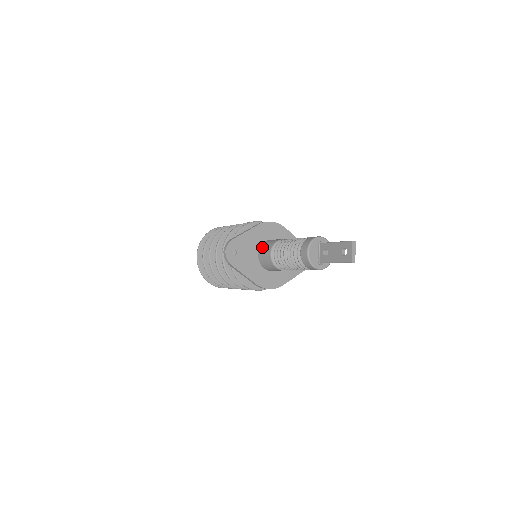
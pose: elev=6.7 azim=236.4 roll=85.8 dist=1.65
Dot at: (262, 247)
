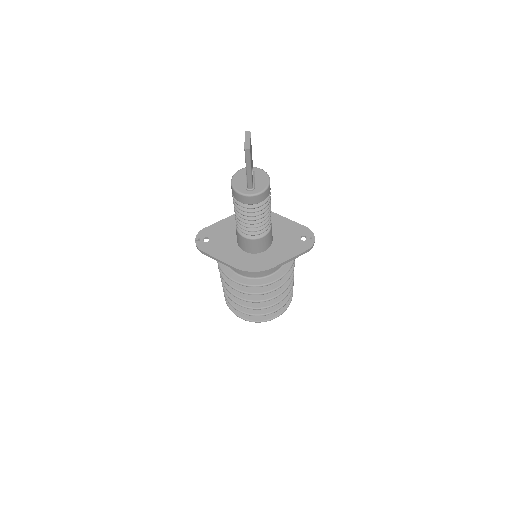
Dot at: occluded
